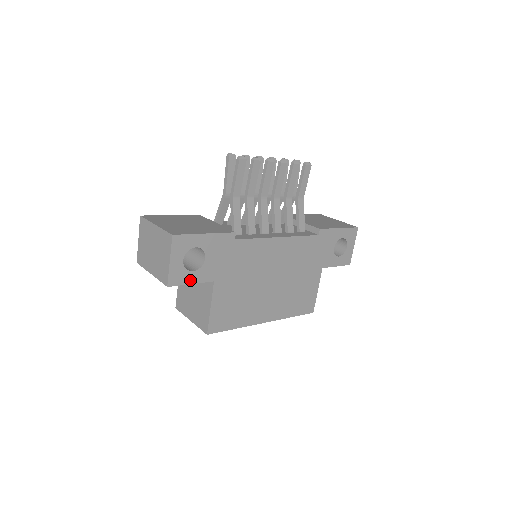
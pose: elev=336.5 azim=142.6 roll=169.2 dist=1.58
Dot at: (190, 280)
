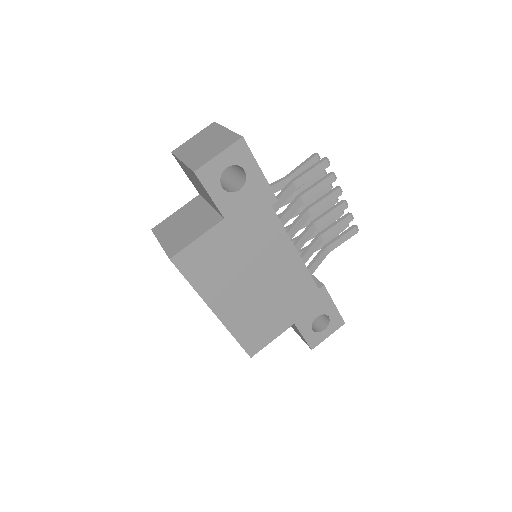
Dot at: (212, 191)
